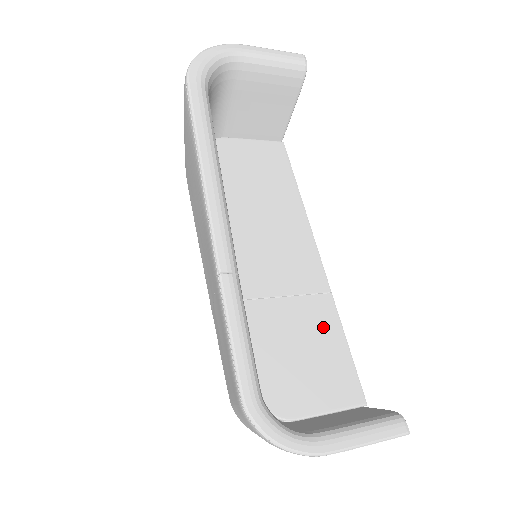
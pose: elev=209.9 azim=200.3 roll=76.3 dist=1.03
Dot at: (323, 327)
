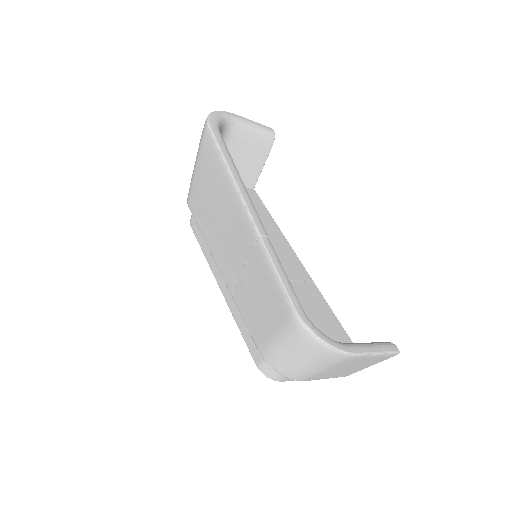
Dot at: (316, 302)
